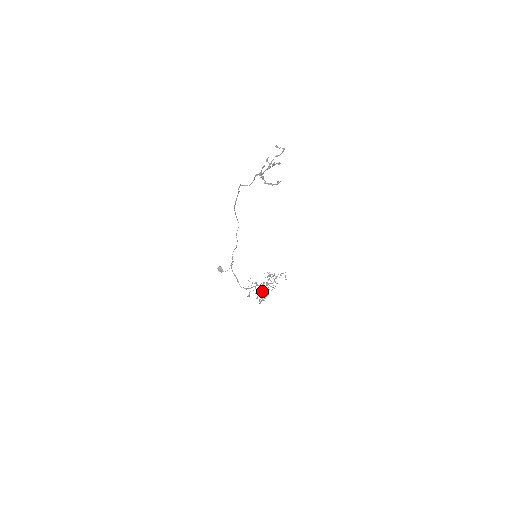
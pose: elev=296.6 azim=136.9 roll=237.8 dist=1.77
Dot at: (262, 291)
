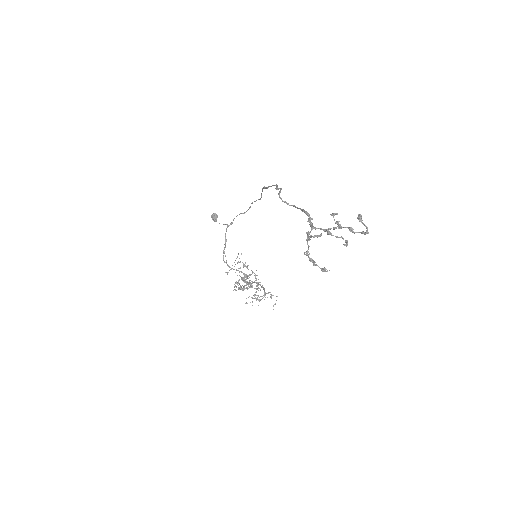
Dot at: occluded
